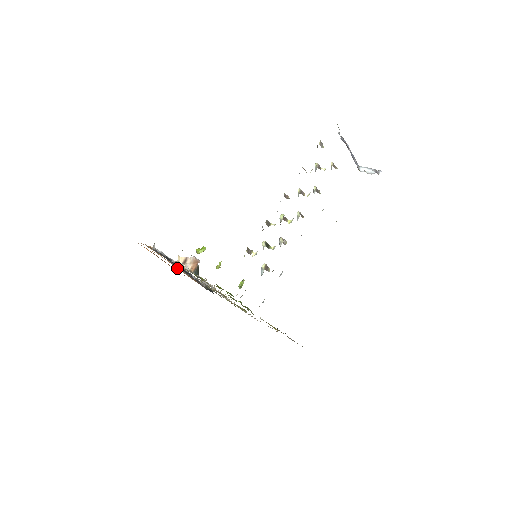
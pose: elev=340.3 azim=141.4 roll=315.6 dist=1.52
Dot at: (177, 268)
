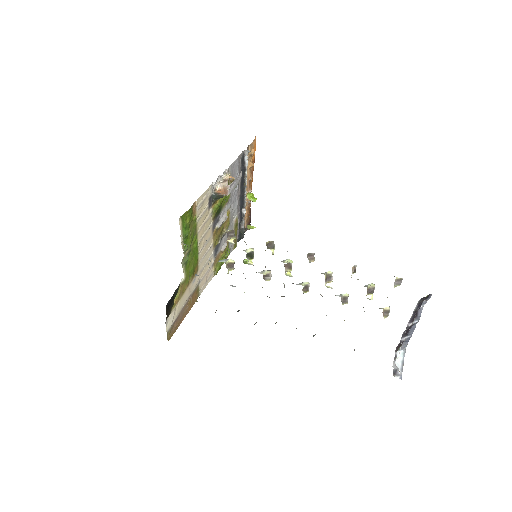
Dot at: (248, 191)
